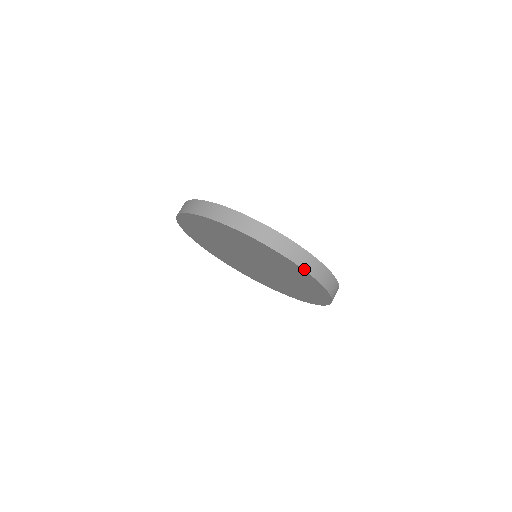
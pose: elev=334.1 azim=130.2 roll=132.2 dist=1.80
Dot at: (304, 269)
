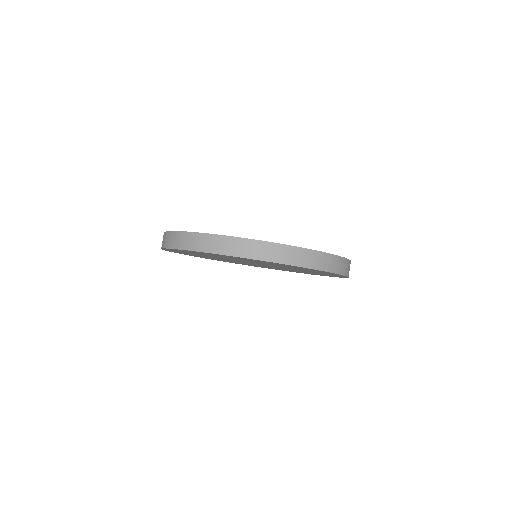
Dot at: (198, 251)
